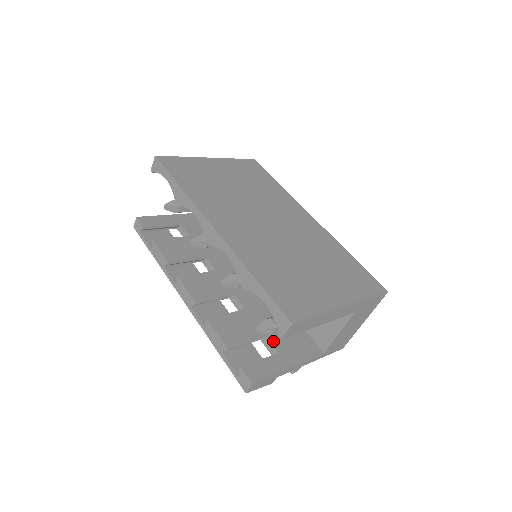
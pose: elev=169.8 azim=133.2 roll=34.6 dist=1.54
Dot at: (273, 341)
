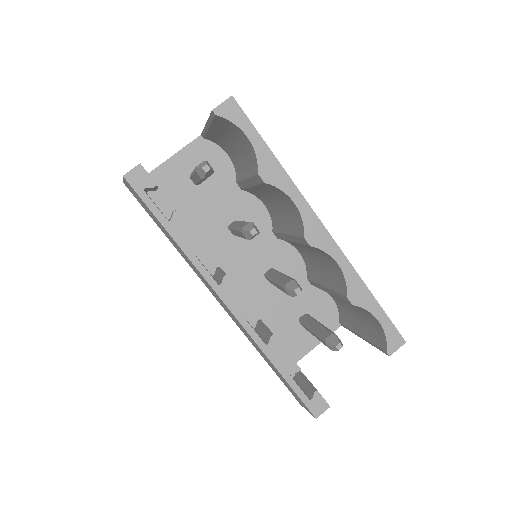
Dot at: occluded
